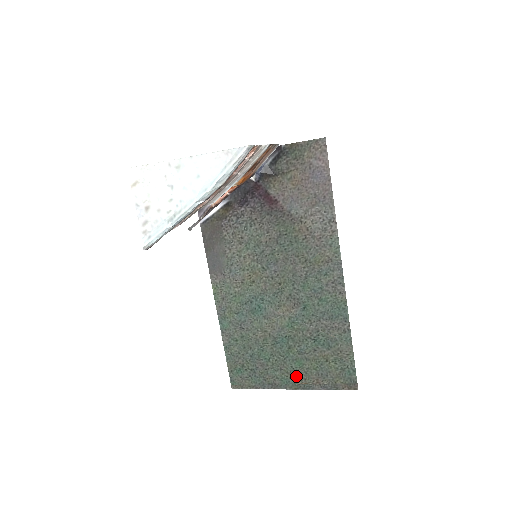
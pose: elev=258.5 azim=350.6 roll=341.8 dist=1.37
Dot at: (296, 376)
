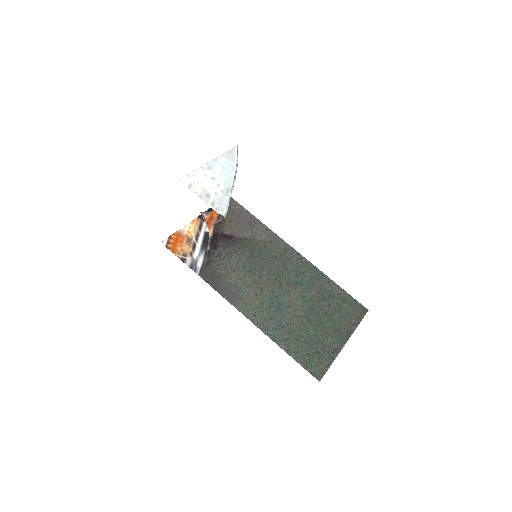
Dot at: (339, 331)
